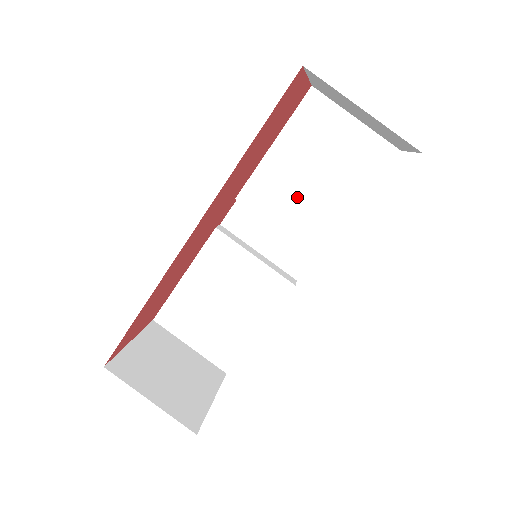
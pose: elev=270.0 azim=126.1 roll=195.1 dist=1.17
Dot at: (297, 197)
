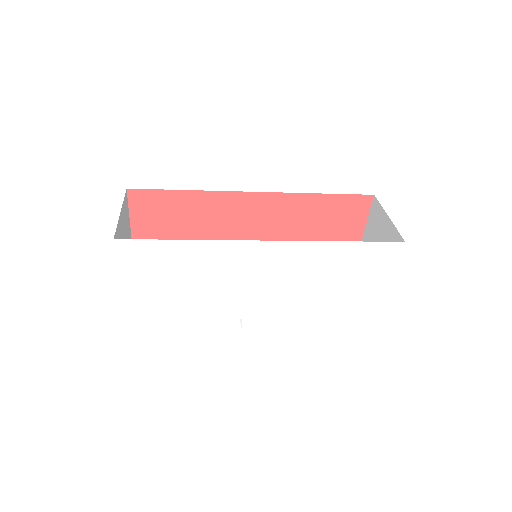
Dot at: occluded
